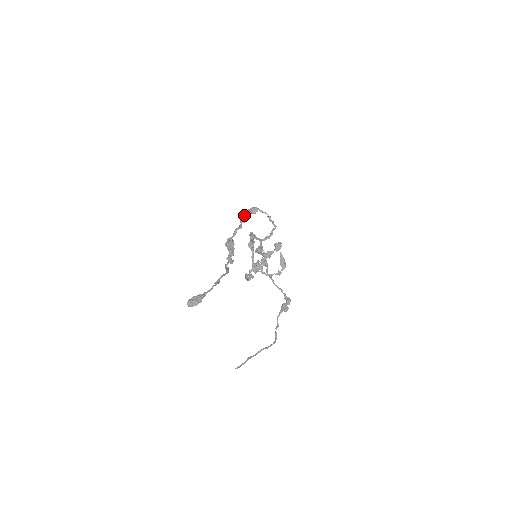
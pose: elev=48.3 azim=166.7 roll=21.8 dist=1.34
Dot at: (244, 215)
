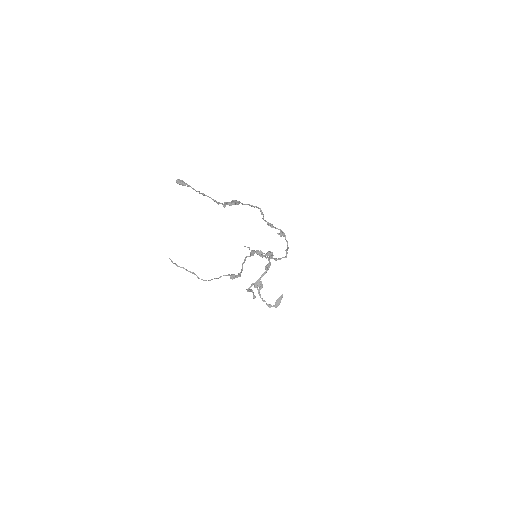
Dot at: (270, 223)
